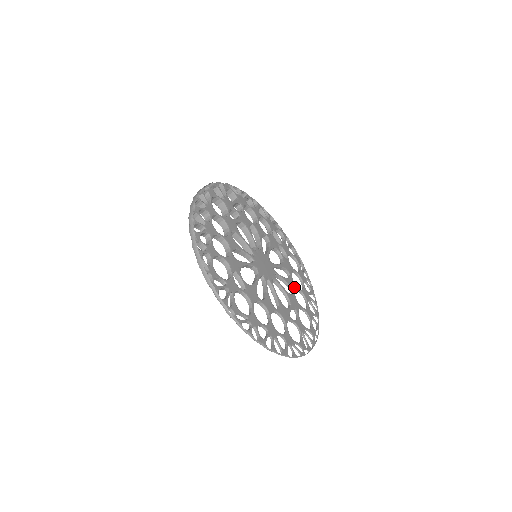
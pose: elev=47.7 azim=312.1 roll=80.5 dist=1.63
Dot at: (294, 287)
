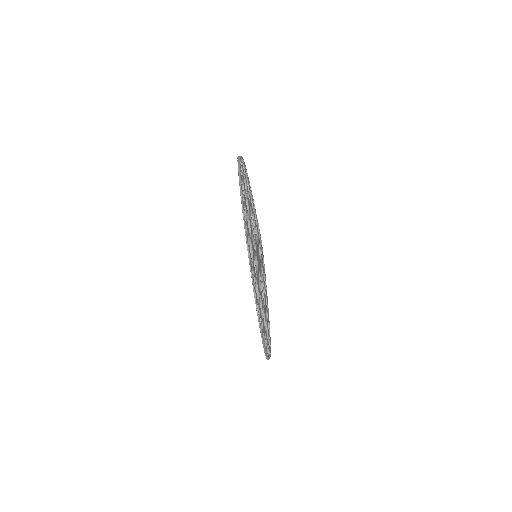
Dot at: occluded
